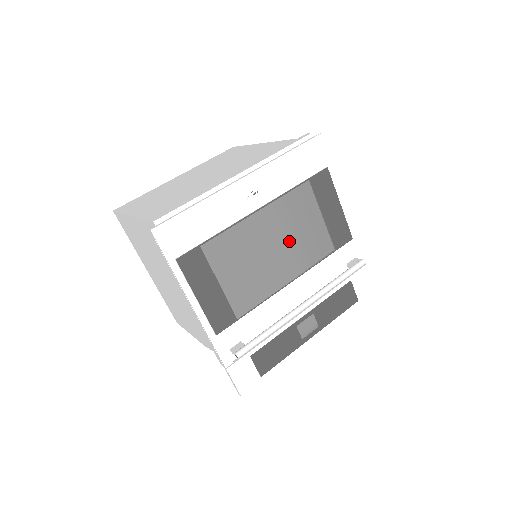
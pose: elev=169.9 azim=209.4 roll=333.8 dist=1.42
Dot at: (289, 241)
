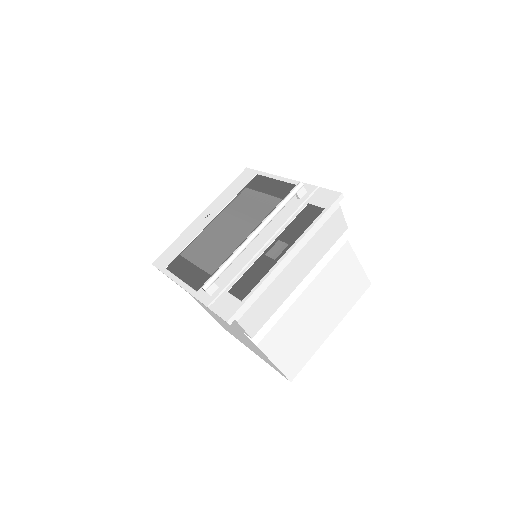
Dot at: (241, 218)
